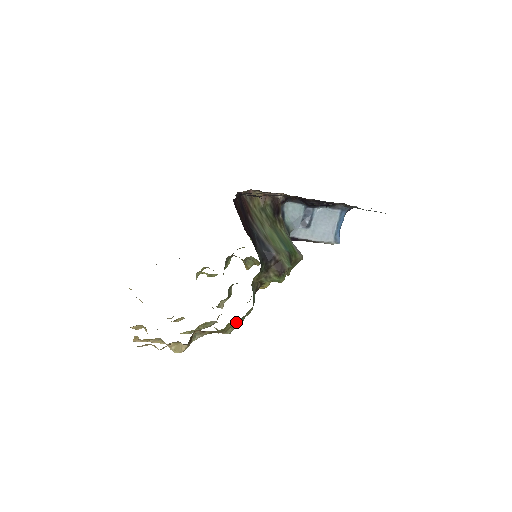
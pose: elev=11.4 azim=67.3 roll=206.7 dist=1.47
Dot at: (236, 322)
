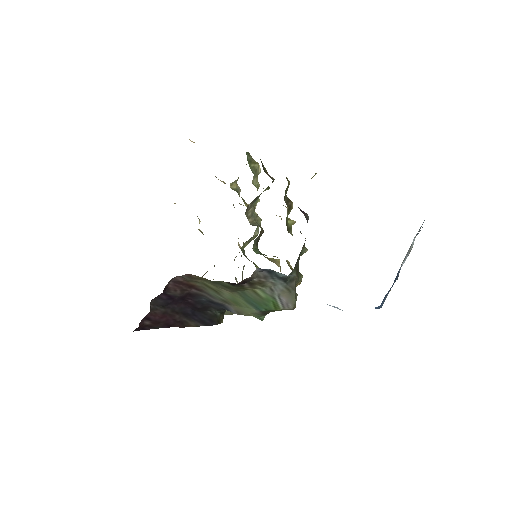
Dot at: occluded
